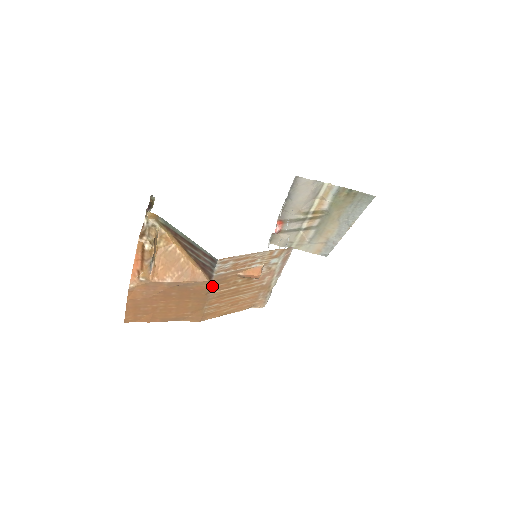
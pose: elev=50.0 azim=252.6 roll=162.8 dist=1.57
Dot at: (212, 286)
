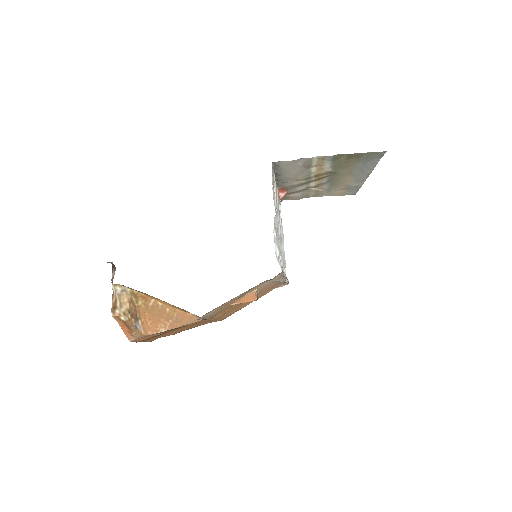
Dot at: (211, 318)
